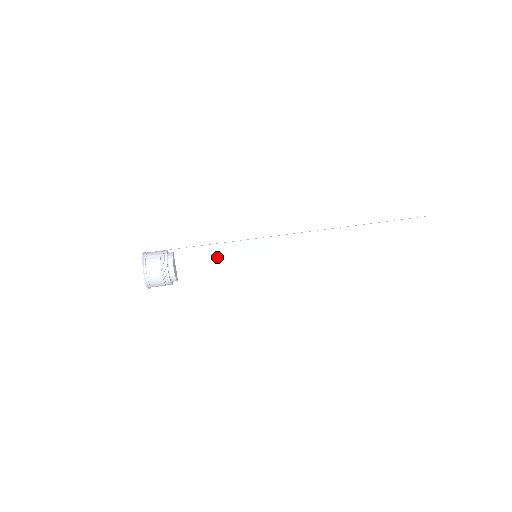
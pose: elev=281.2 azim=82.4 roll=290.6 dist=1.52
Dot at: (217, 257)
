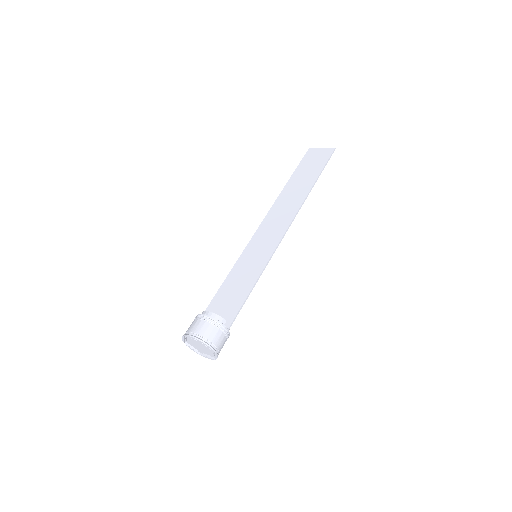
Dot at: (234, 284)
